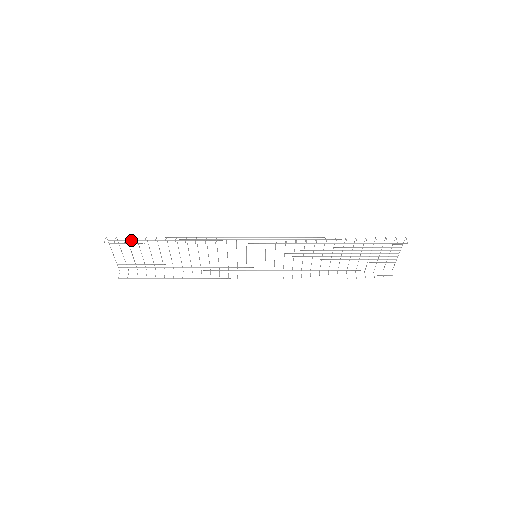
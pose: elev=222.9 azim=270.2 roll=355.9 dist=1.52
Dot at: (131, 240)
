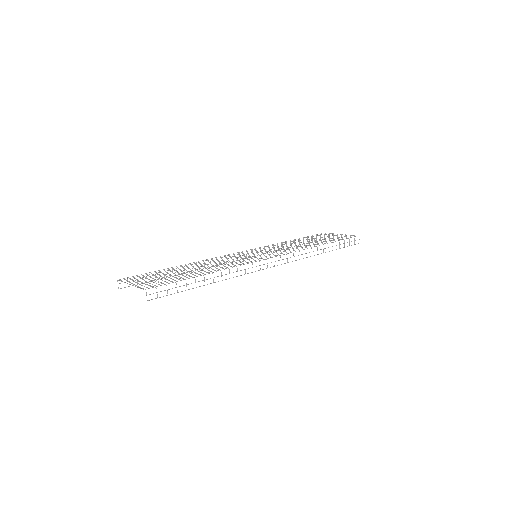
Dot at: (166, 282)
